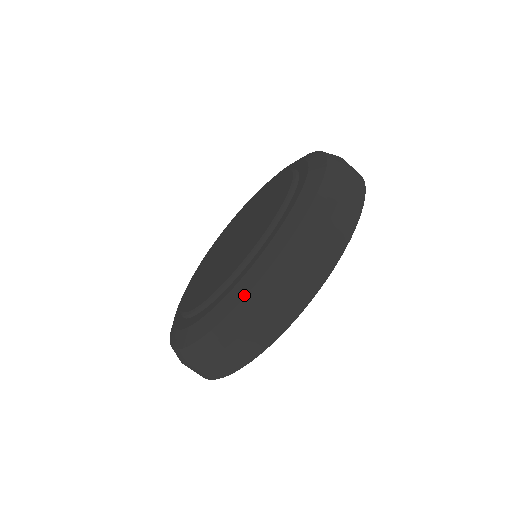
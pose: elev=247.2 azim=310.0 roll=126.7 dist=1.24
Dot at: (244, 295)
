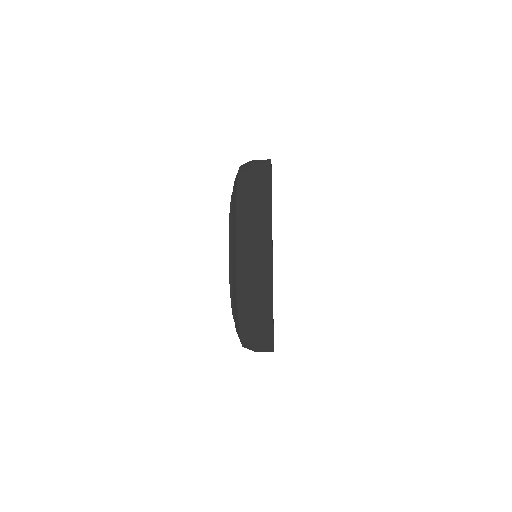
Dot at: (237, 306)
